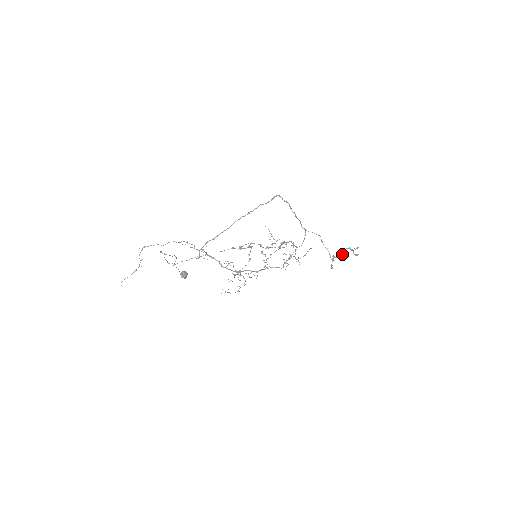
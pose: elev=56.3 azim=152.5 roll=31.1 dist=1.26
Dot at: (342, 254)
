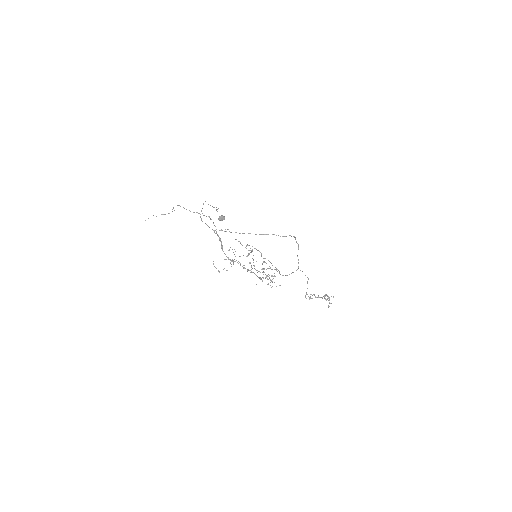
Dot at: (325, 296)
